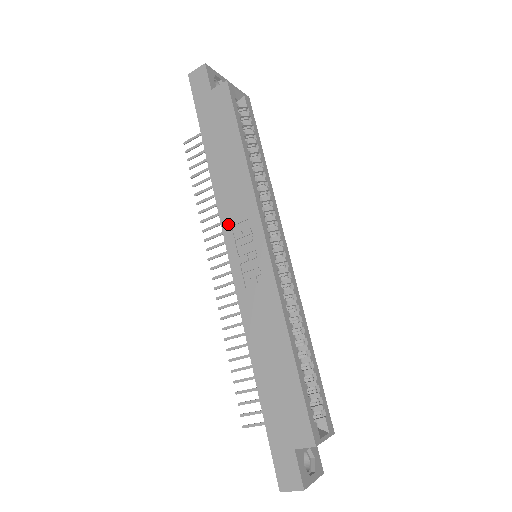
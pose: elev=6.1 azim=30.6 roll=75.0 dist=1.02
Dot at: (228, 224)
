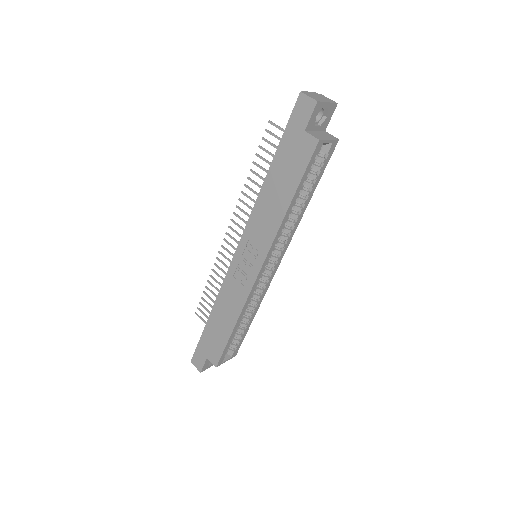
Dot at: (248, 234)
